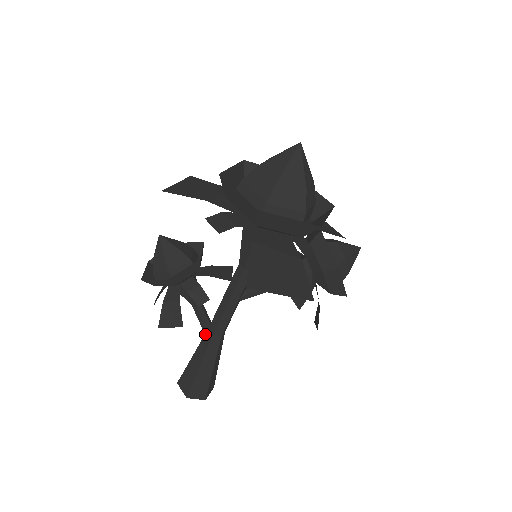
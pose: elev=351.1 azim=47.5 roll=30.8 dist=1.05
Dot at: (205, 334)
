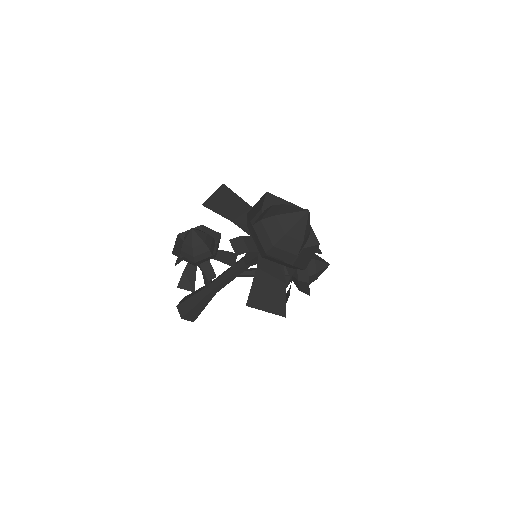
Dot at: (205, 287)
